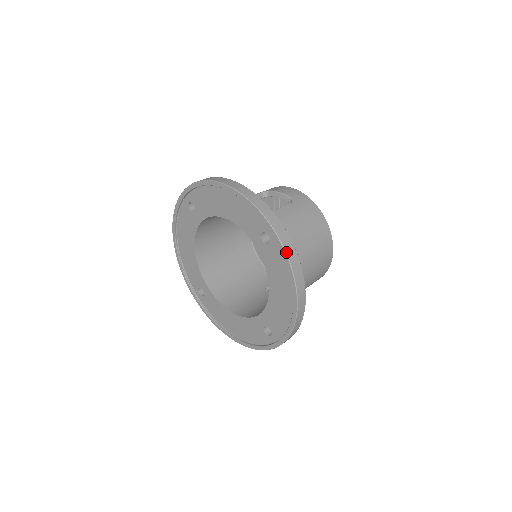
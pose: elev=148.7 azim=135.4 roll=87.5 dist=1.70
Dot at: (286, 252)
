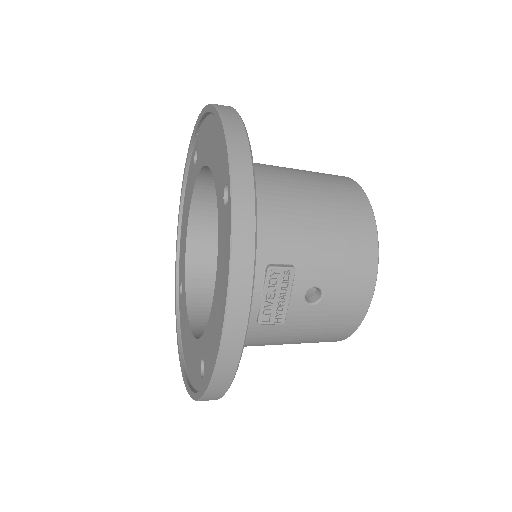
Dot at: occluded
